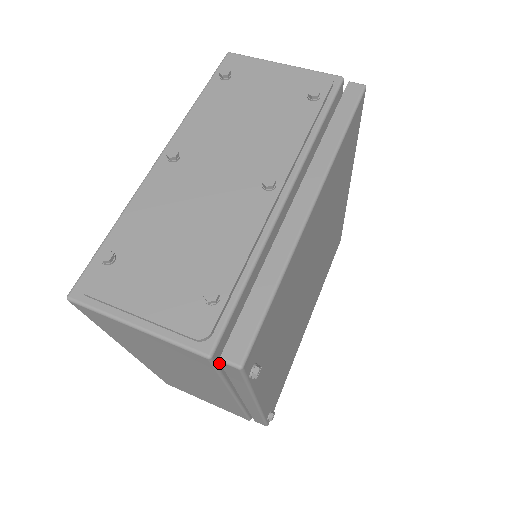
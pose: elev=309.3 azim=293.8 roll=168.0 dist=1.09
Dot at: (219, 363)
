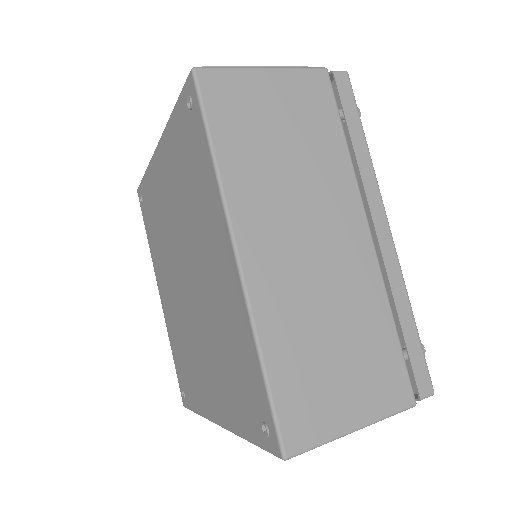
Dot at: (333, 98)
